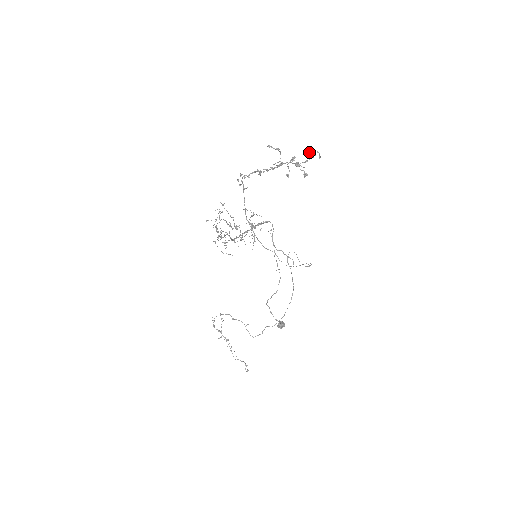
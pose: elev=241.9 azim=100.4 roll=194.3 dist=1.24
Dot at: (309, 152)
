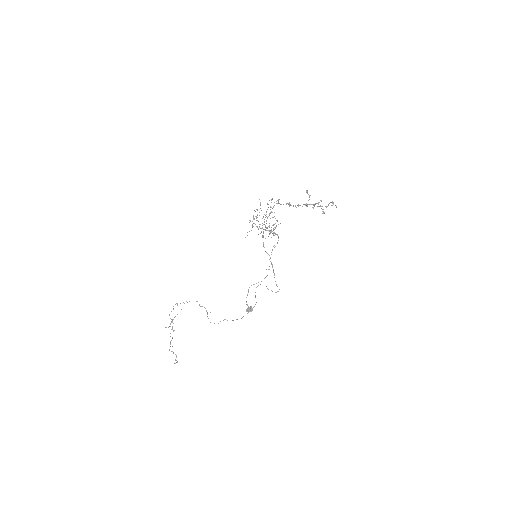
Dot at: occluded
